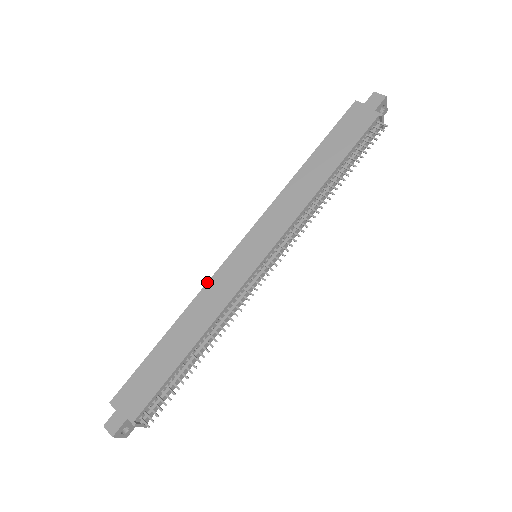
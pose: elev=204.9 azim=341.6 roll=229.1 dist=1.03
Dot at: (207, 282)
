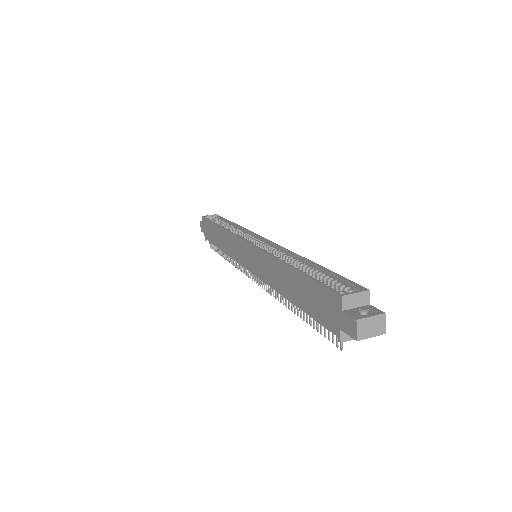
Dot at: (231, 233)
